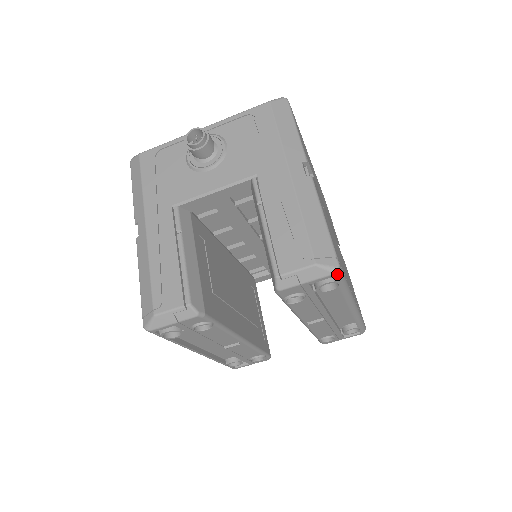
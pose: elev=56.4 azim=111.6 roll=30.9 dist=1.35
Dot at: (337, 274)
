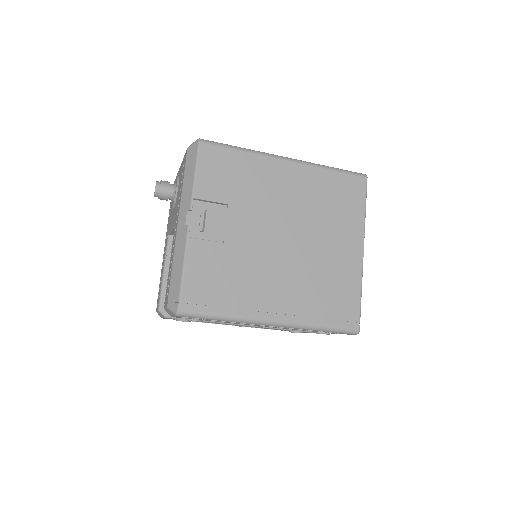
Dot at: (181, 315)
